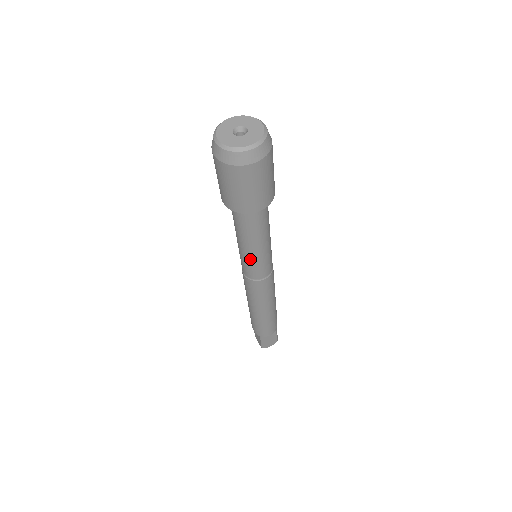
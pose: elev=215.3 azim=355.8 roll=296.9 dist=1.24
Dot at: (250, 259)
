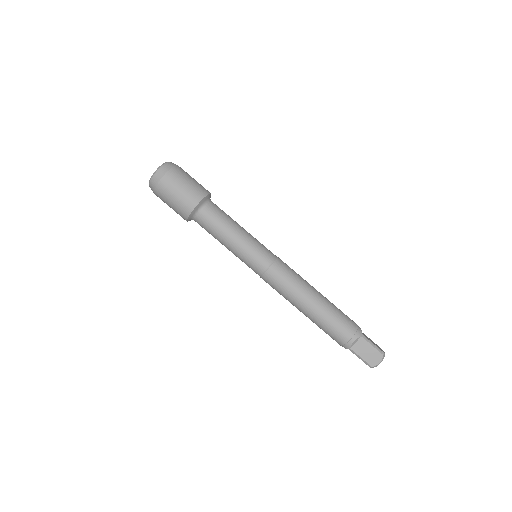
Dot at: (251, 241)
